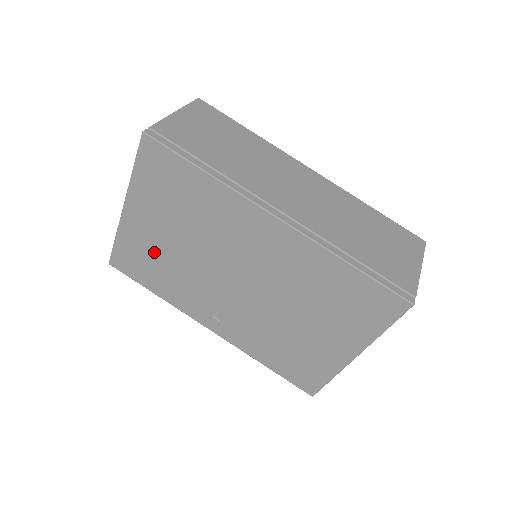
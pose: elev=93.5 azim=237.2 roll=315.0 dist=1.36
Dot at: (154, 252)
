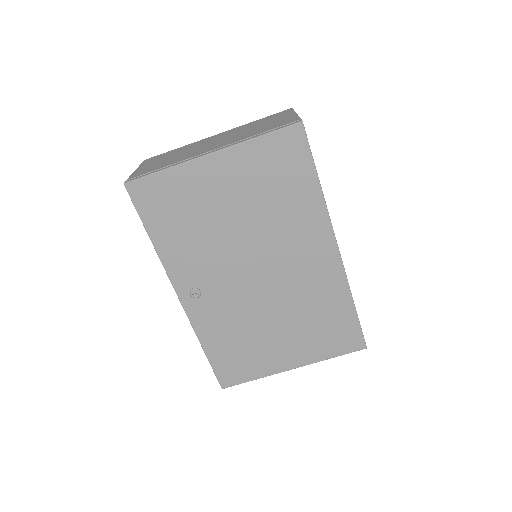
Dot at: (198, 207)
